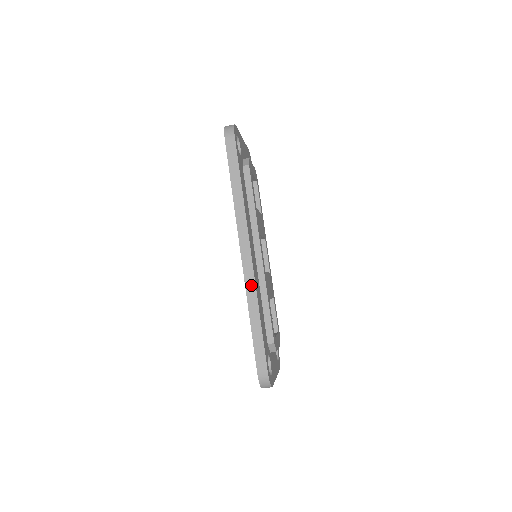
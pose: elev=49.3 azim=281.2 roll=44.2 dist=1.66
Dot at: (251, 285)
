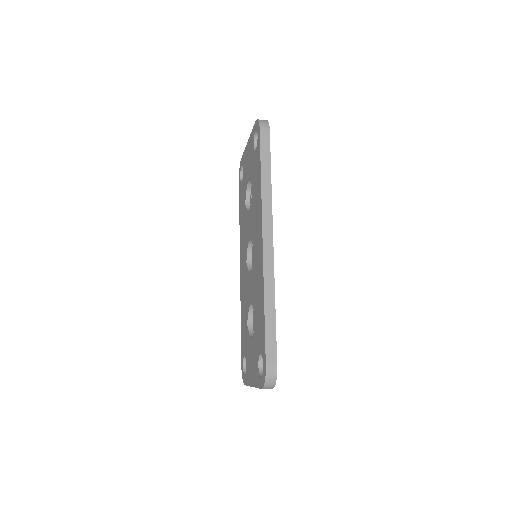
Dot at: (270, 273)
